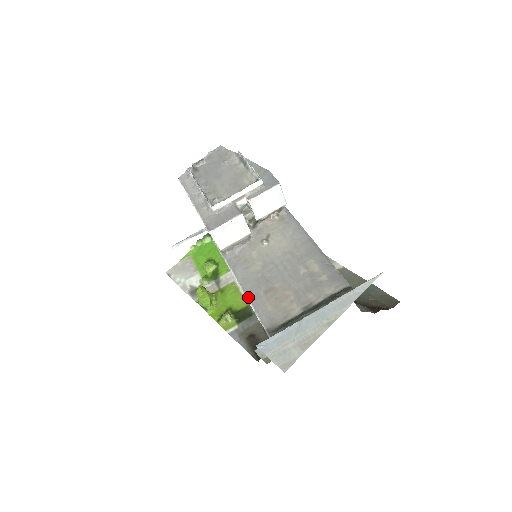
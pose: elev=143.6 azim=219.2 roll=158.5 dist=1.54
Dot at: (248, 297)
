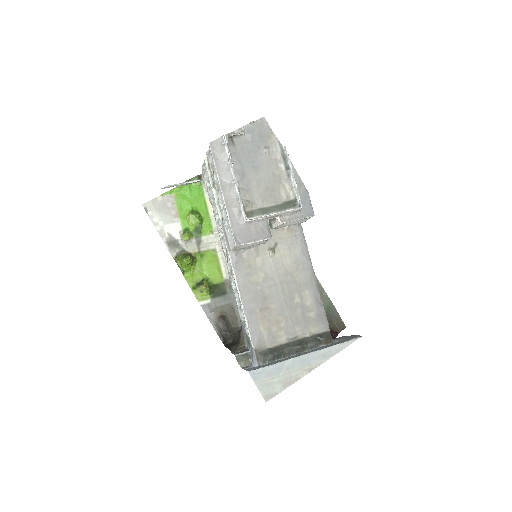
Dot at: (245, 309)
